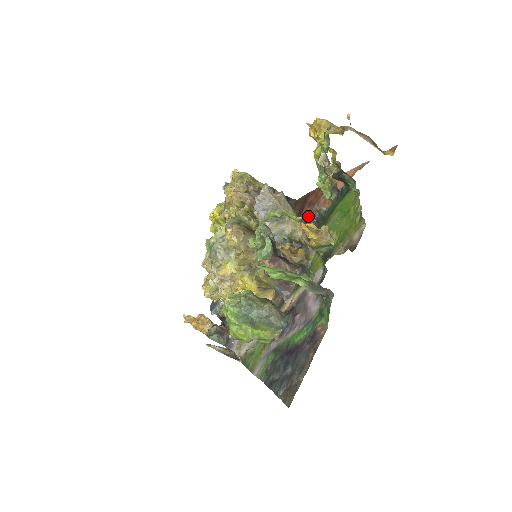
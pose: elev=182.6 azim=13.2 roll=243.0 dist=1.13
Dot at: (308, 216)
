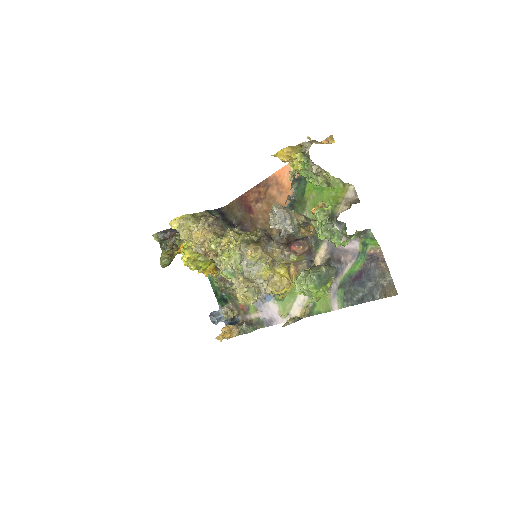
Dot at: (284, 207)
